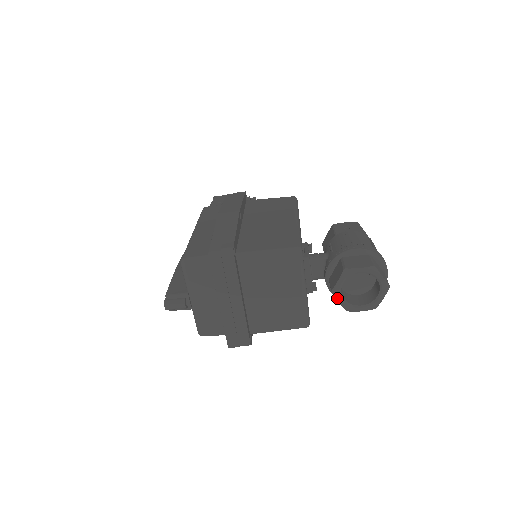
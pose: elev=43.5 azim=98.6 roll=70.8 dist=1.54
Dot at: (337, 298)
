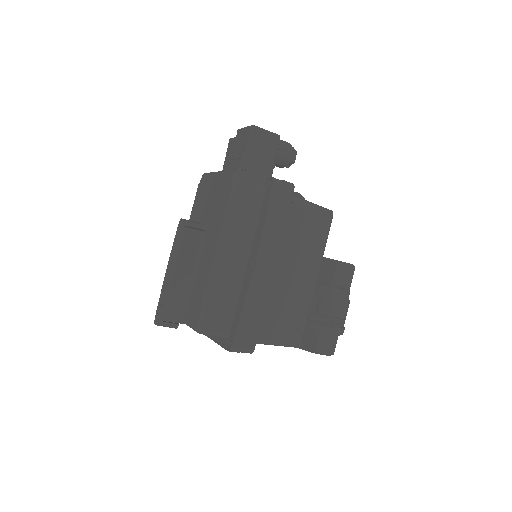
Dot at: occluded
